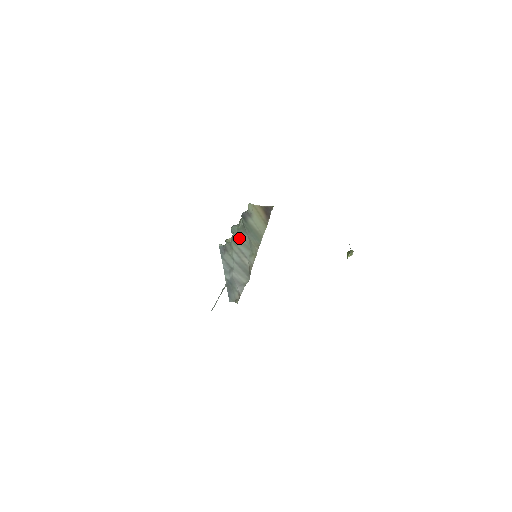
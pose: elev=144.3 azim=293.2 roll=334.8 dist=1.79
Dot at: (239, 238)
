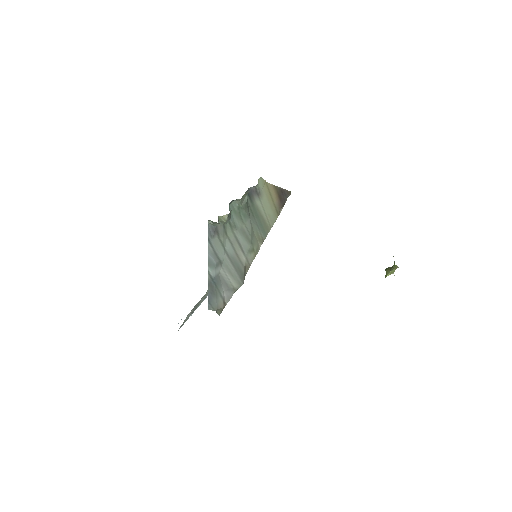
Dot at: (238, 221)
